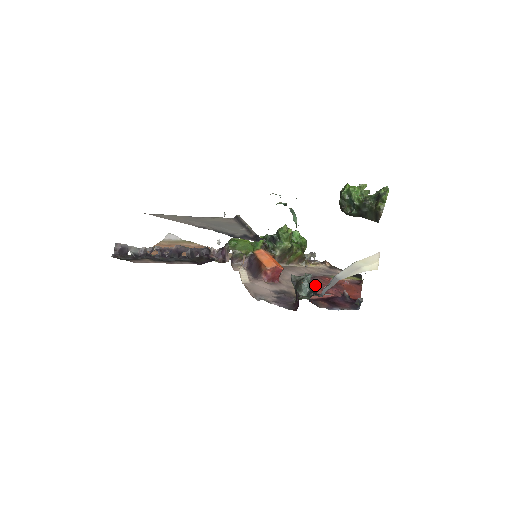
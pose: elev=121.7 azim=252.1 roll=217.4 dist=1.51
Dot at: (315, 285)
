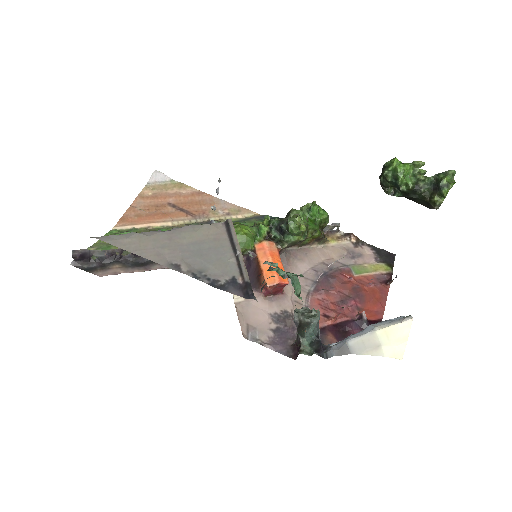
Dot at: (328, 295)
